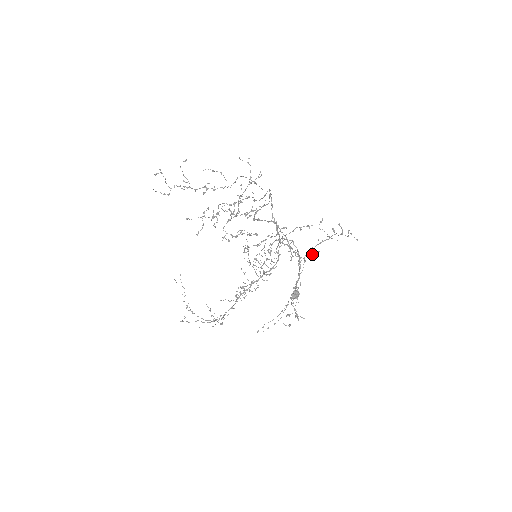
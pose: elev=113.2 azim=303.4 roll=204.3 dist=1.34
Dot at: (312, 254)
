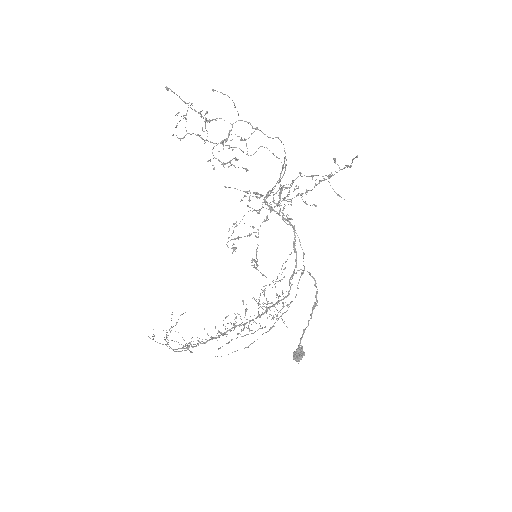
Dot at: (305, 201)
